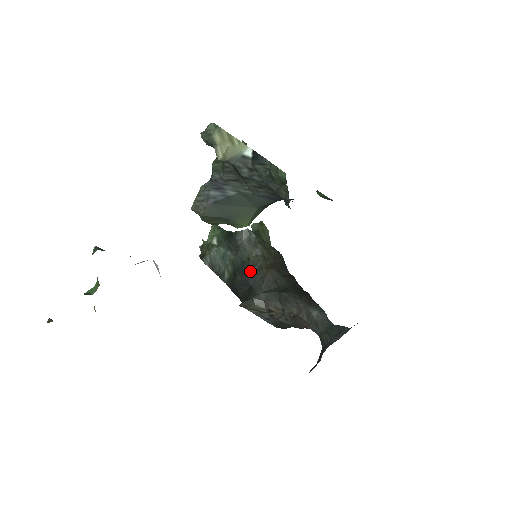
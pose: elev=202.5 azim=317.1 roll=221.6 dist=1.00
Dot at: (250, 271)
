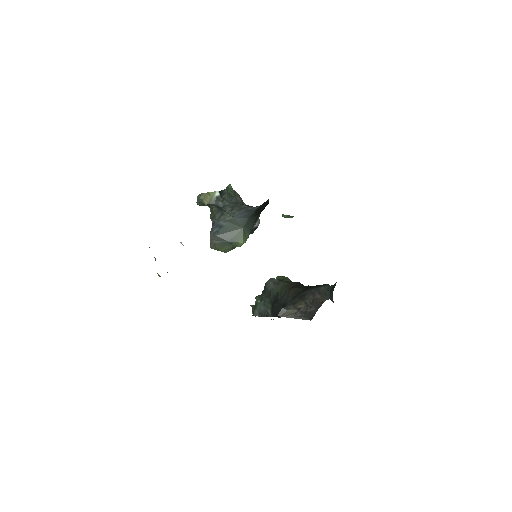
Dot at: (280, 298)
